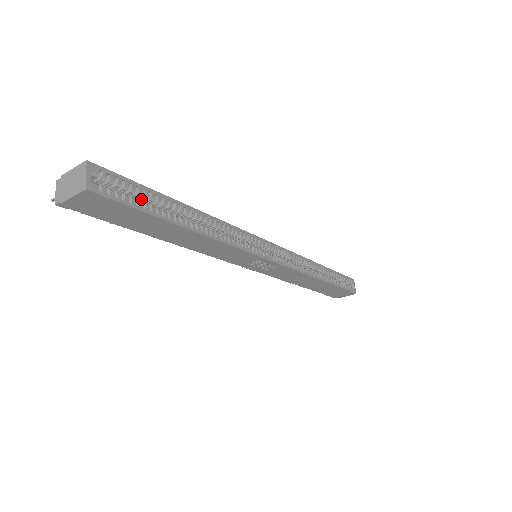
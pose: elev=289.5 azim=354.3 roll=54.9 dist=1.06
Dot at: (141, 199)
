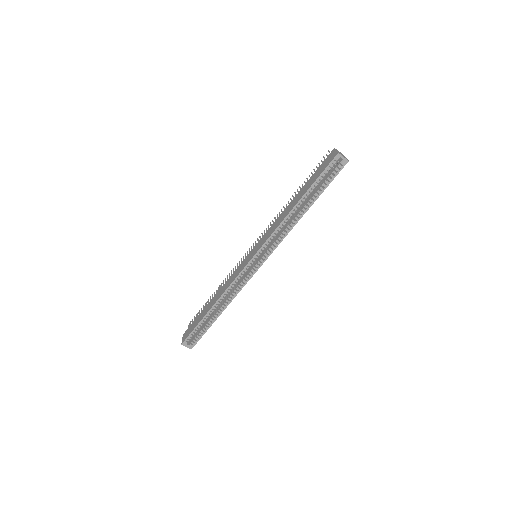
Dot at: (200, 326)
